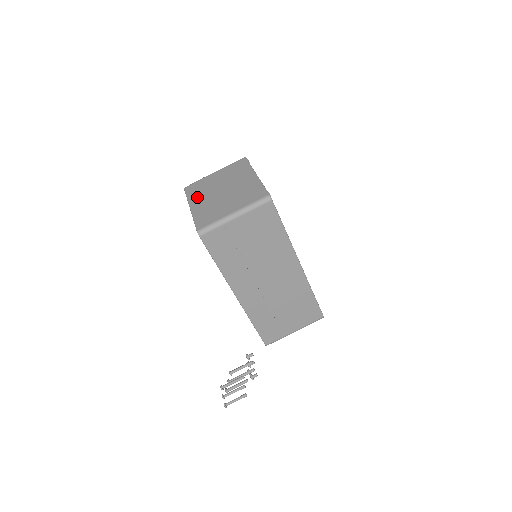
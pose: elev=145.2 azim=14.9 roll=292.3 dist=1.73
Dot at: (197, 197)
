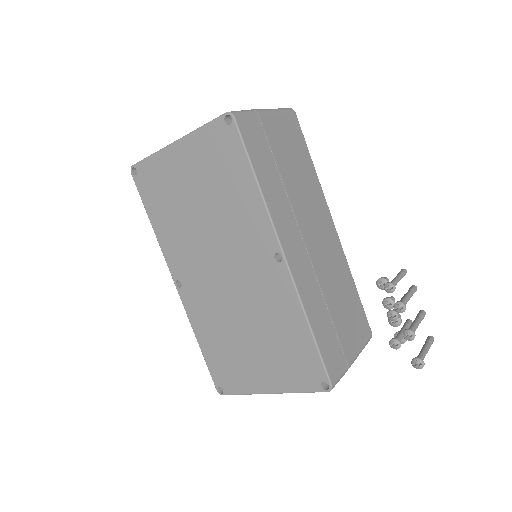
Dot at: occluded
